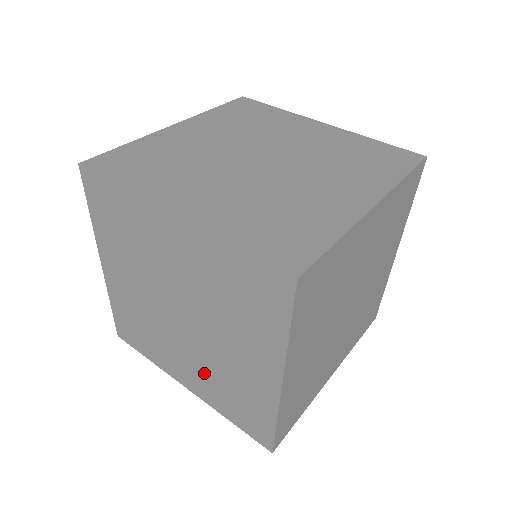
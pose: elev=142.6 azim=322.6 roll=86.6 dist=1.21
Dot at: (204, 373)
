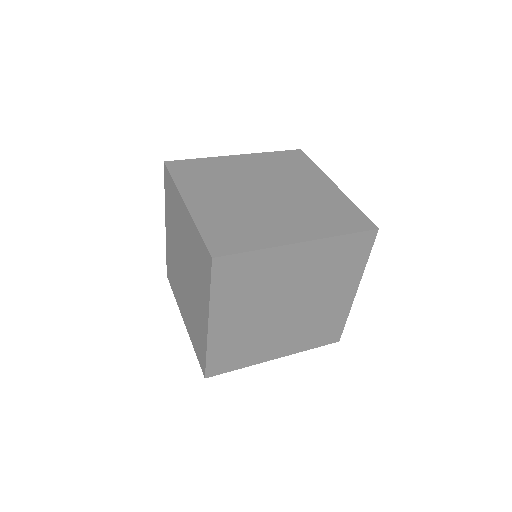
Dot at: (297, 333)
